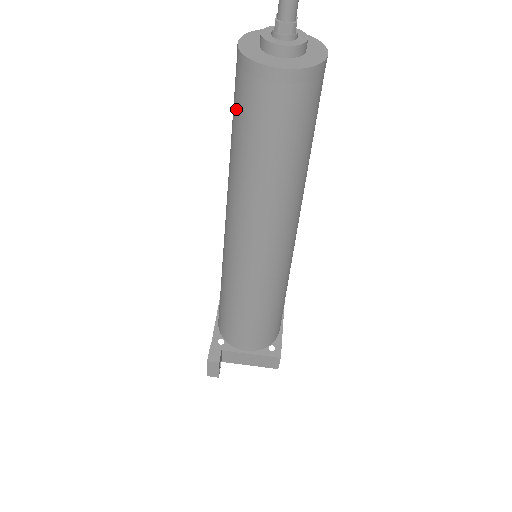
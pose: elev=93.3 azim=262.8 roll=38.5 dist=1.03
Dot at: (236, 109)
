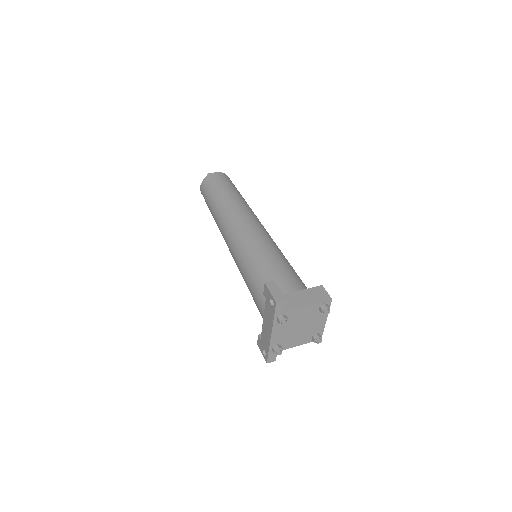
Dot at: (208, 193)
